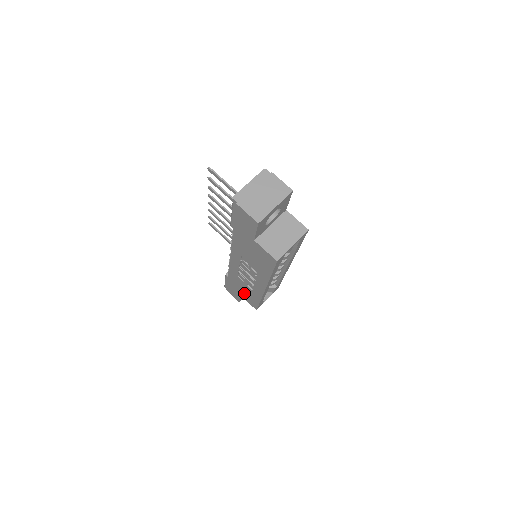
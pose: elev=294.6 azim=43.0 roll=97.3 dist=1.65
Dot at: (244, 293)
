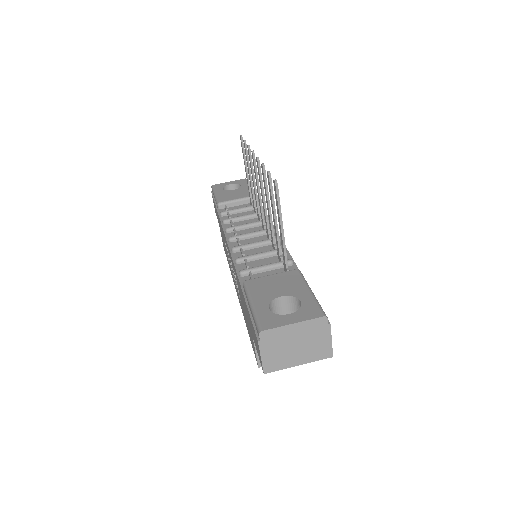
Dot at: occluded
